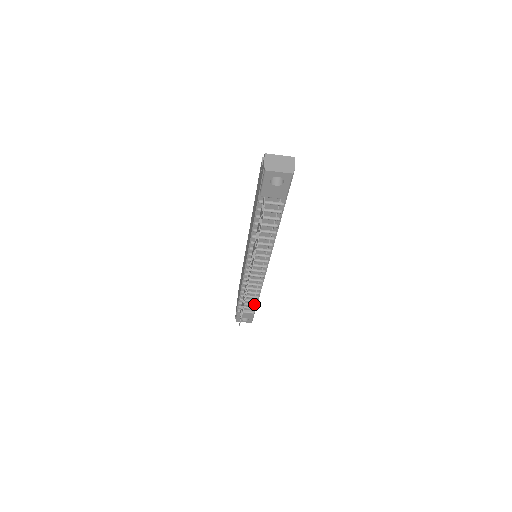
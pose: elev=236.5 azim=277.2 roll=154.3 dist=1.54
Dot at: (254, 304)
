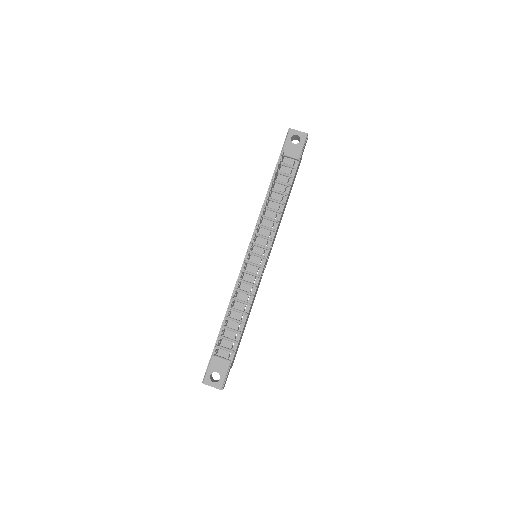
Dot at: (235, 340)
